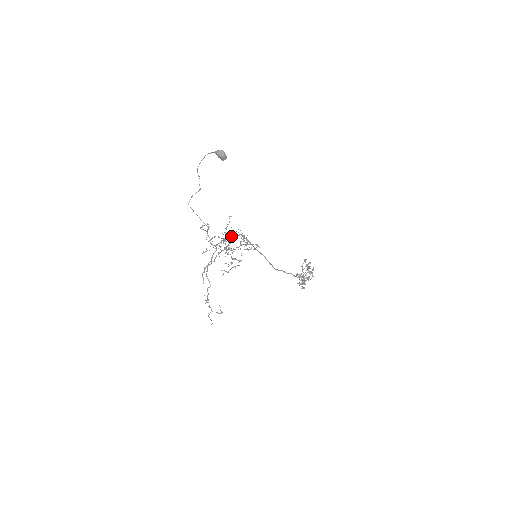
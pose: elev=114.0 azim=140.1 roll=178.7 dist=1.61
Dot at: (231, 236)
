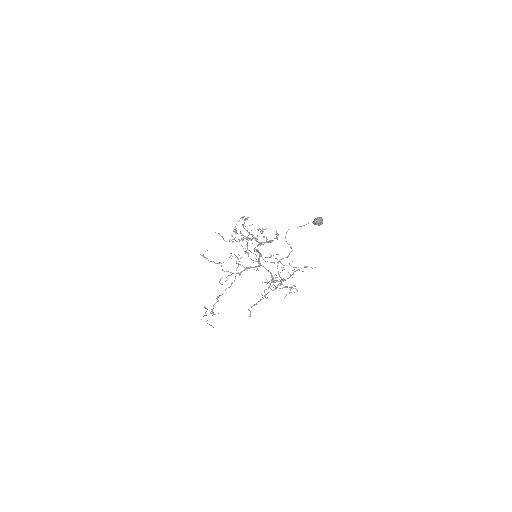
Dot at: (259, 261)
